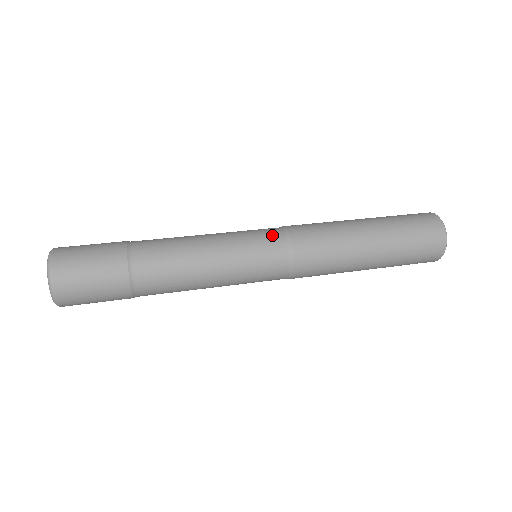
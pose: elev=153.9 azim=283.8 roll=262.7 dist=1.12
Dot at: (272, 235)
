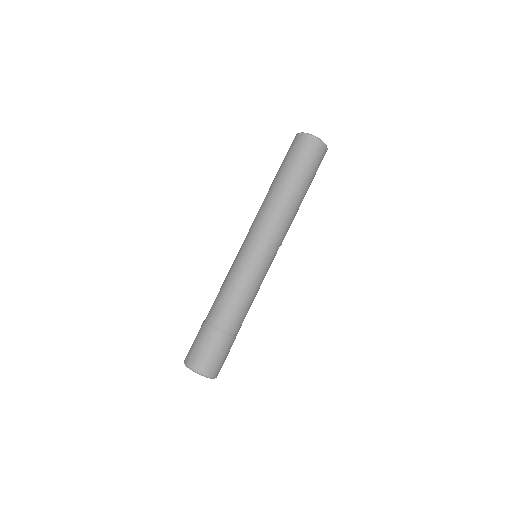
Dot at: (259, 245)
